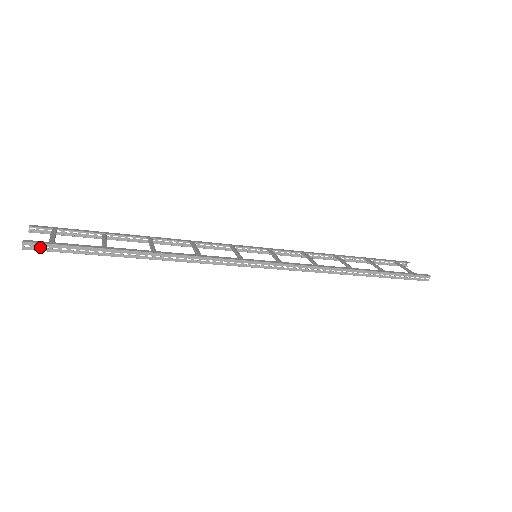
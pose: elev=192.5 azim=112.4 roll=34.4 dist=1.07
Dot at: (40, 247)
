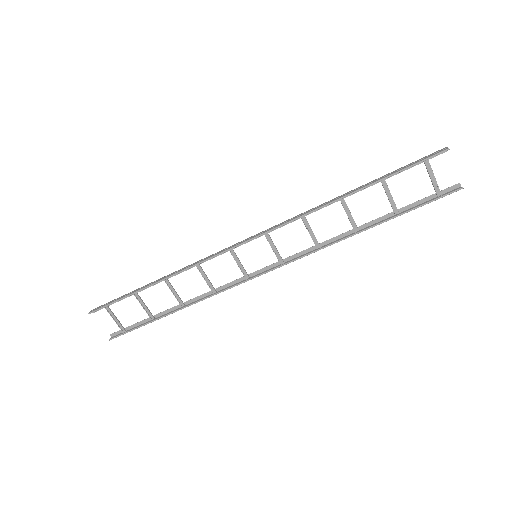
Dot at: (99, 308)
